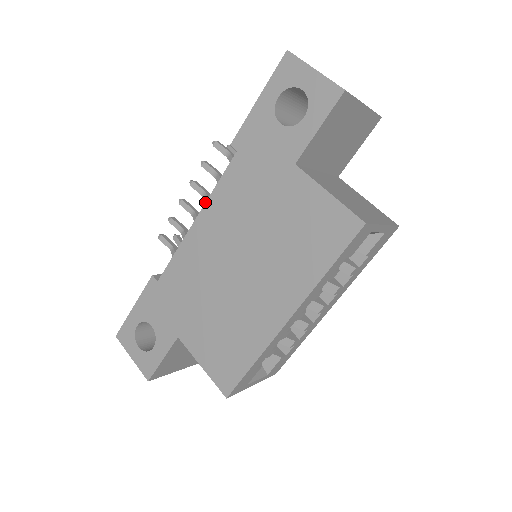
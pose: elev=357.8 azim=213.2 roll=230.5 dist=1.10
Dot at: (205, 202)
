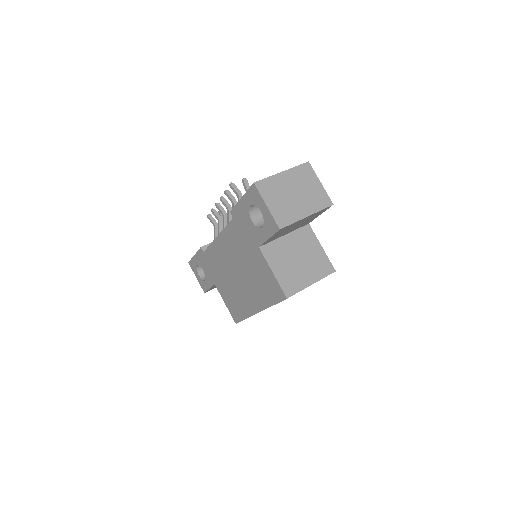
Dot at: (227, 217)
